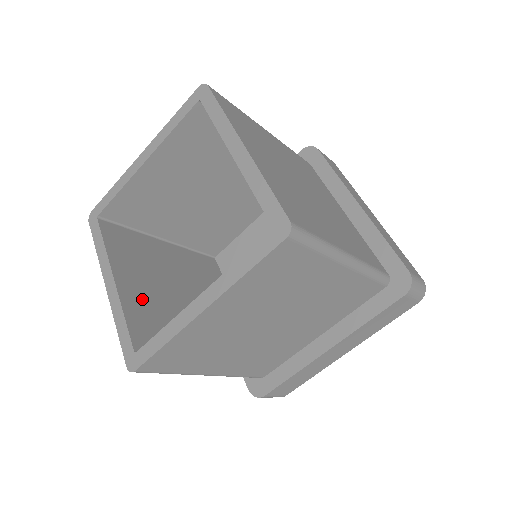
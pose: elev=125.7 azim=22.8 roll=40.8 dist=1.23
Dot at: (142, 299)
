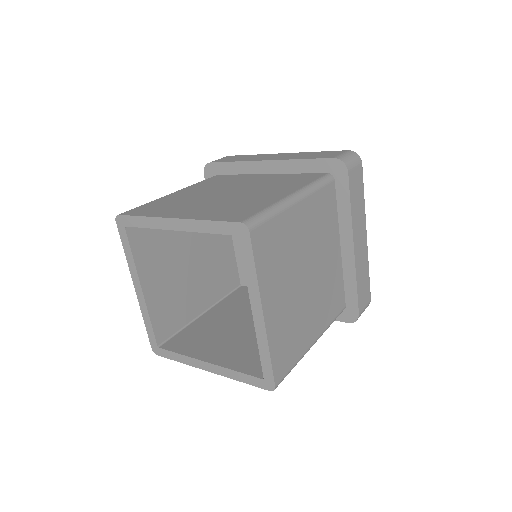
Dot at: (162, 294)
